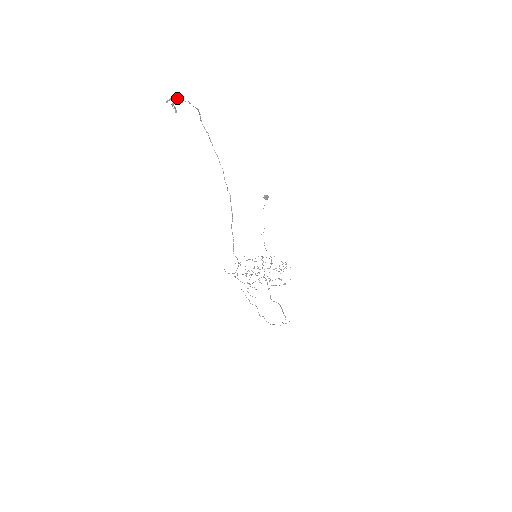
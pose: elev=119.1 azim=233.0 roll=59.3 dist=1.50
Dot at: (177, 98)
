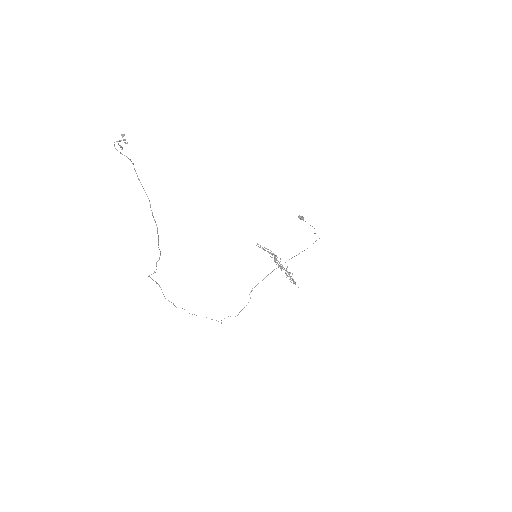
Dot at: (114, 144)
